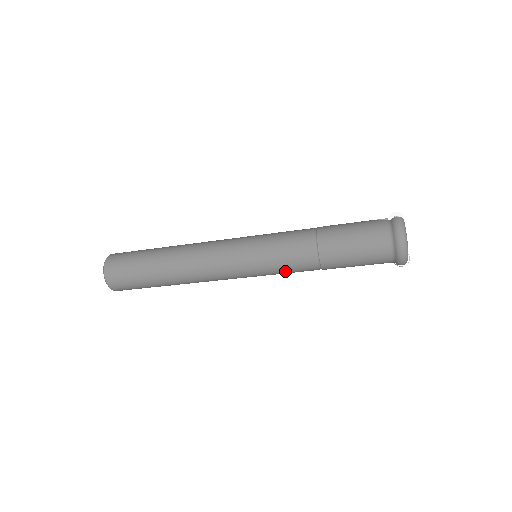
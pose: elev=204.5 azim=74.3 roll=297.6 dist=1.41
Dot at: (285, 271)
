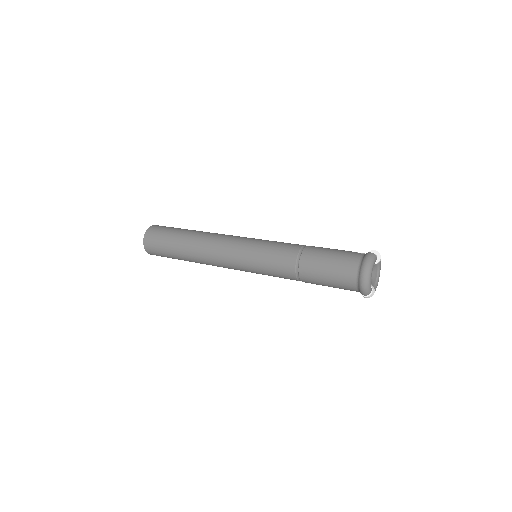
Dot at: (271, 273)
